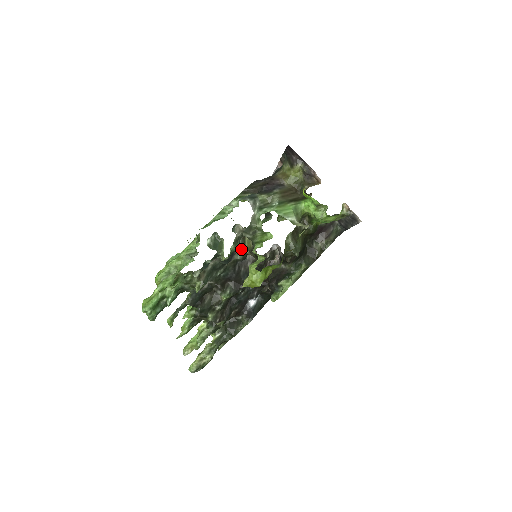
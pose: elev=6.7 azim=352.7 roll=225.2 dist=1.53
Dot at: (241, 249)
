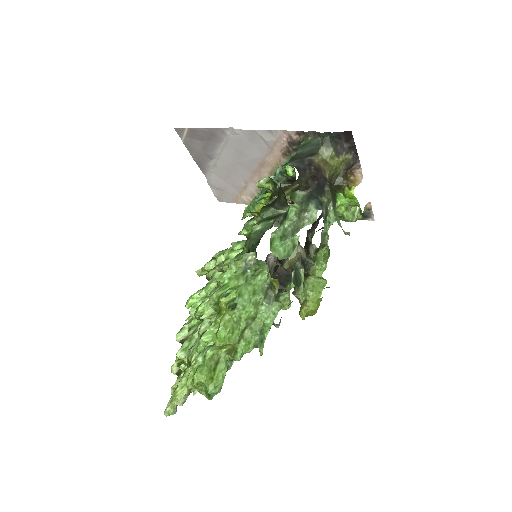
Dot at: (281, 264)
